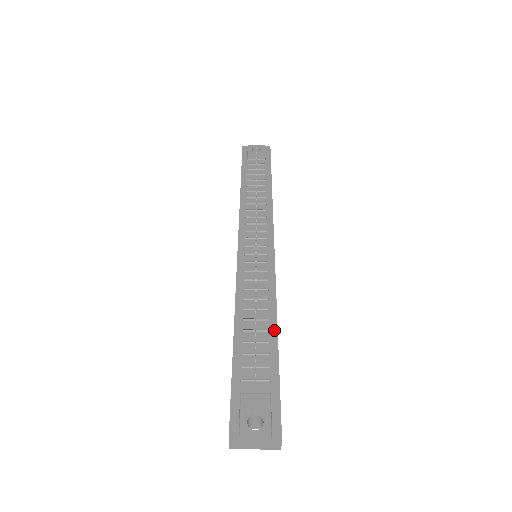
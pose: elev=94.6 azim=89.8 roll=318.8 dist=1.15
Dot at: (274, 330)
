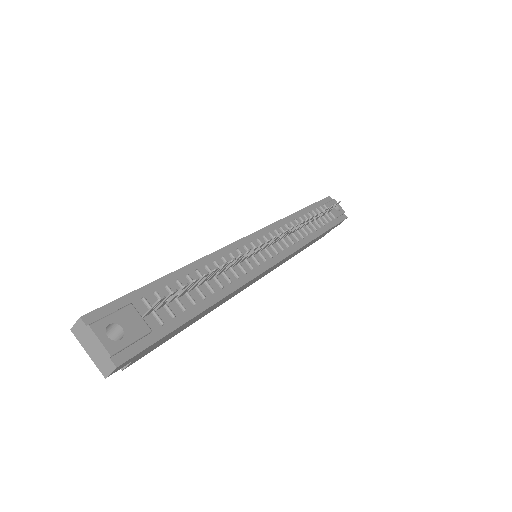
Dot at: (209, 303)
